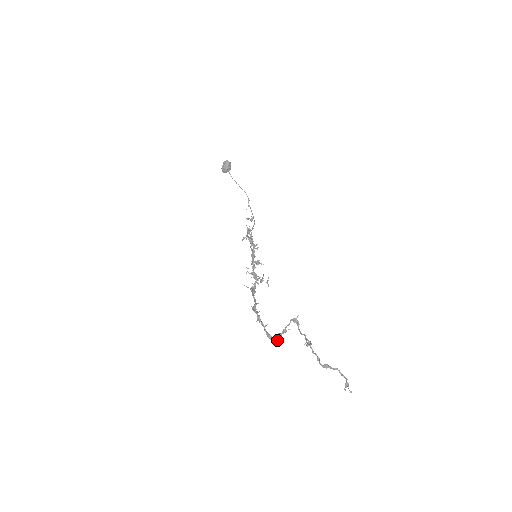
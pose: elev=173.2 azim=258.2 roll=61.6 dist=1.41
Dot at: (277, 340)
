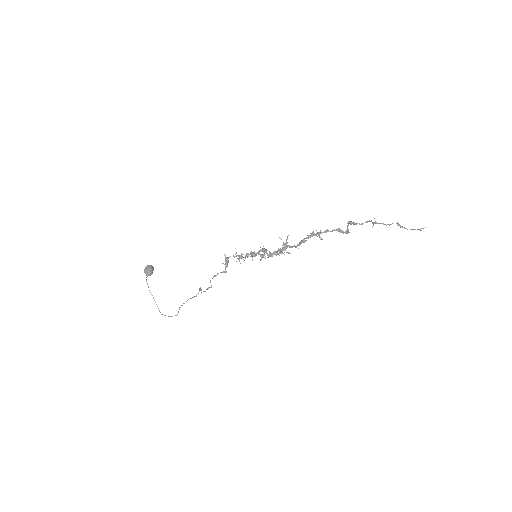
Dot at: (349, 232)
